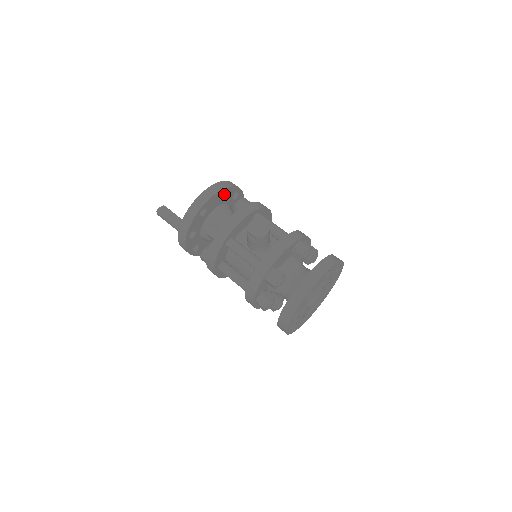
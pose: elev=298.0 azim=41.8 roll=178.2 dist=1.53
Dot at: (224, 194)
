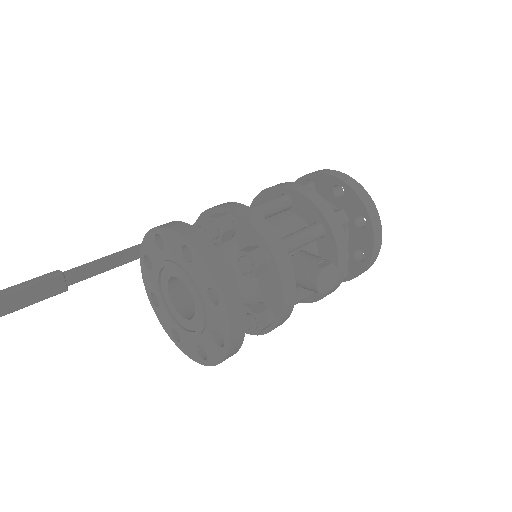
Dot at: occluded
